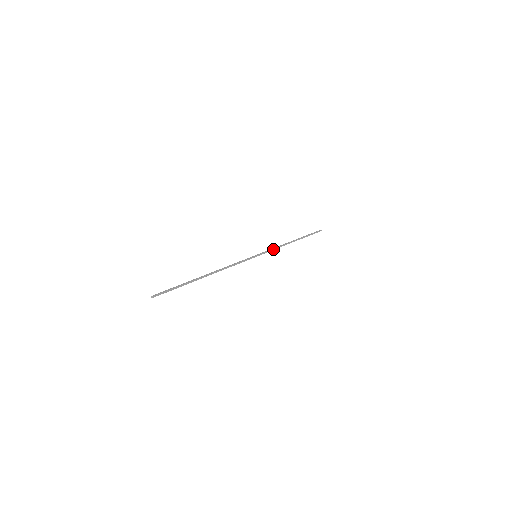
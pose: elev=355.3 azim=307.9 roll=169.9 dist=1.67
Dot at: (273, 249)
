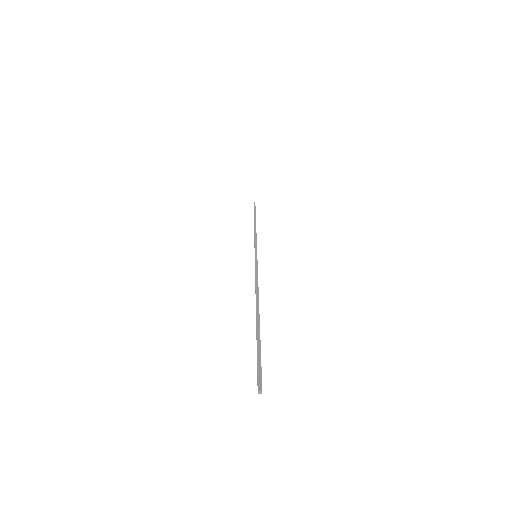
Dot at: (256, 240)
